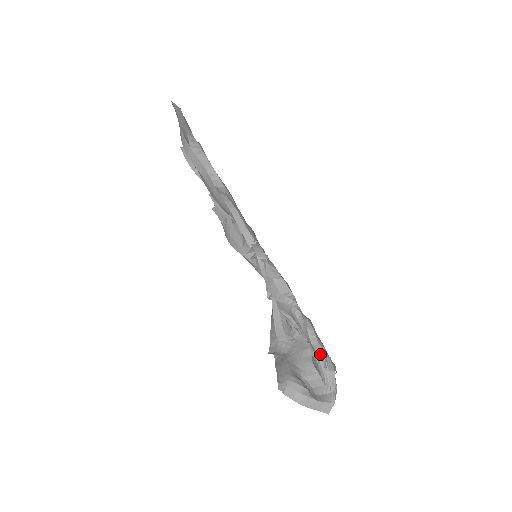
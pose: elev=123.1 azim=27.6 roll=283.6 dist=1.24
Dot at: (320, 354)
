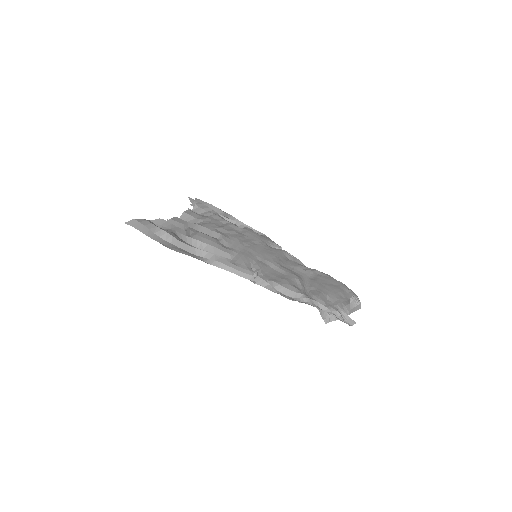
Dot at: occluded
